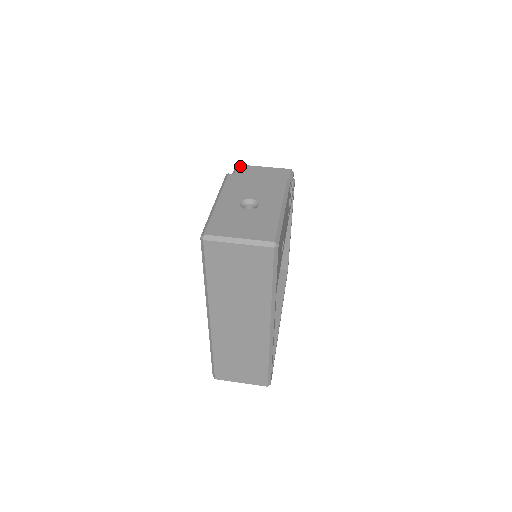
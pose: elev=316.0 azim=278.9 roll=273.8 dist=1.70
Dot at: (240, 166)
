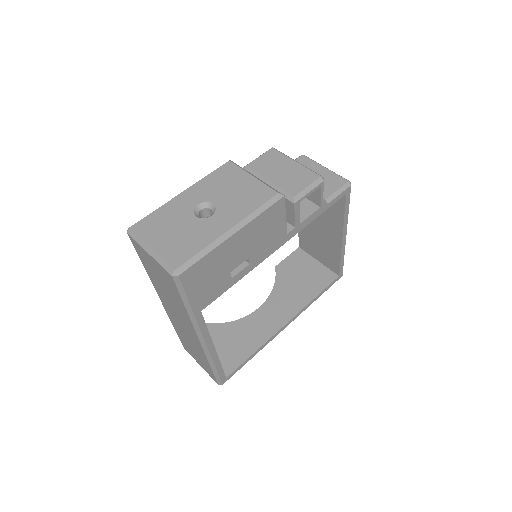
Dot at: (272, 150)
